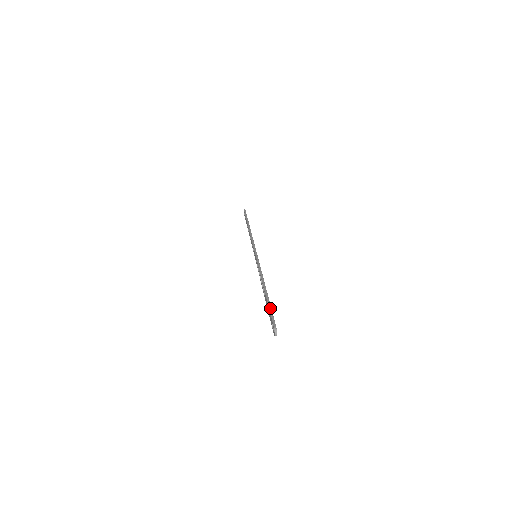
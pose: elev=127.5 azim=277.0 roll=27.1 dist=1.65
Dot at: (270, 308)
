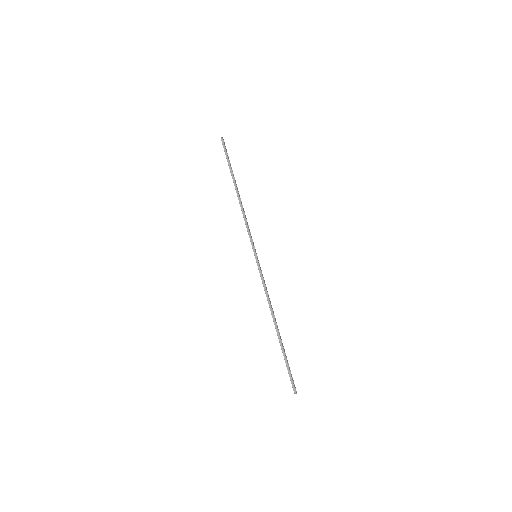
Dot at: (286, 362)
